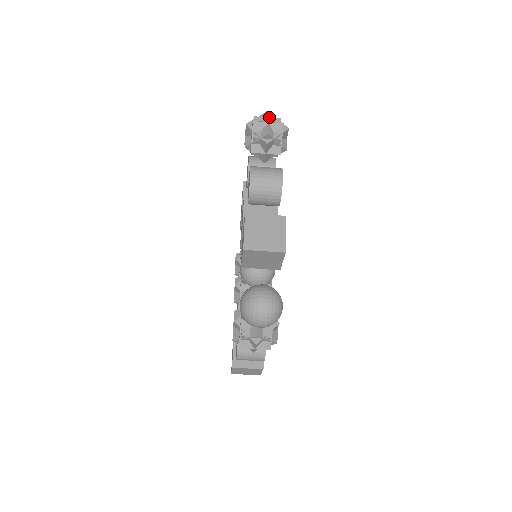
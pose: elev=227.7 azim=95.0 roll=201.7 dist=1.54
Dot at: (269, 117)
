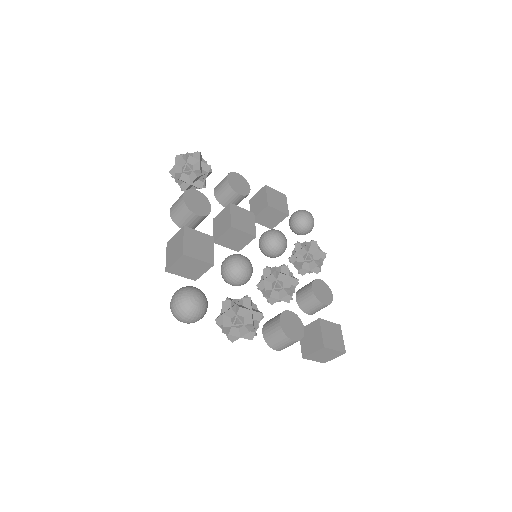
Dot at: (176, 160)
